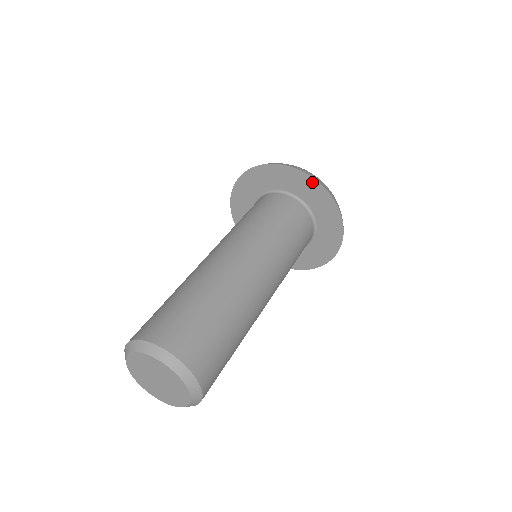
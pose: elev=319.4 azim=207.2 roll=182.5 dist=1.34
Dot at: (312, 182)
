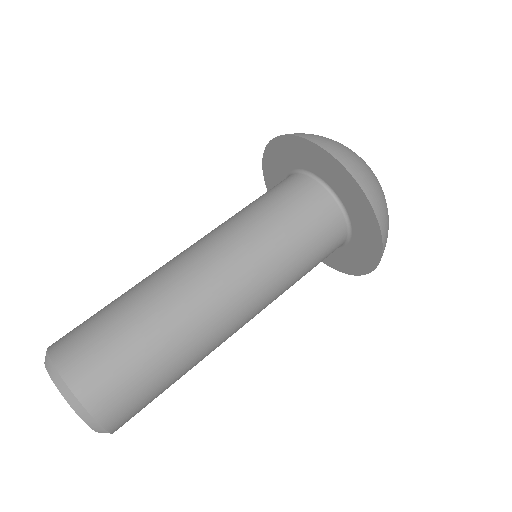
Dot at: (356, 188)
